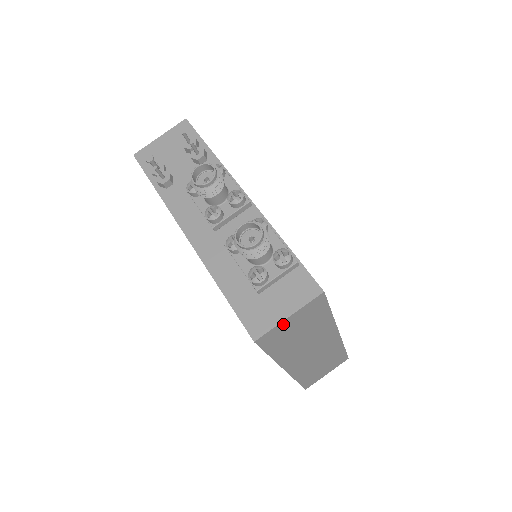
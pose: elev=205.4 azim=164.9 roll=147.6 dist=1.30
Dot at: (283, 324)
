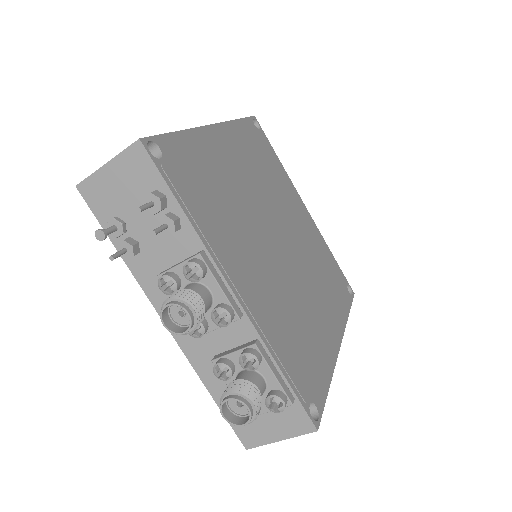
Dot at: occluded
